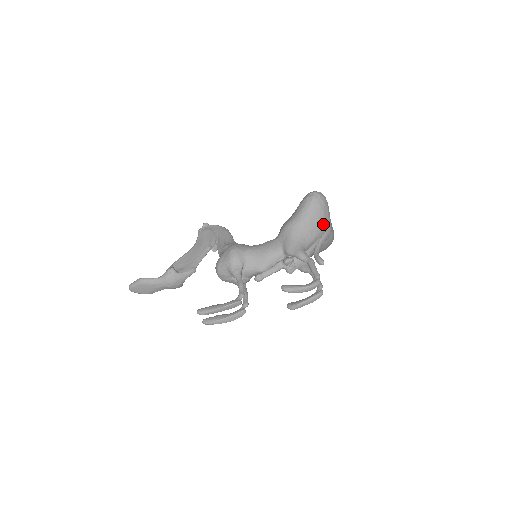
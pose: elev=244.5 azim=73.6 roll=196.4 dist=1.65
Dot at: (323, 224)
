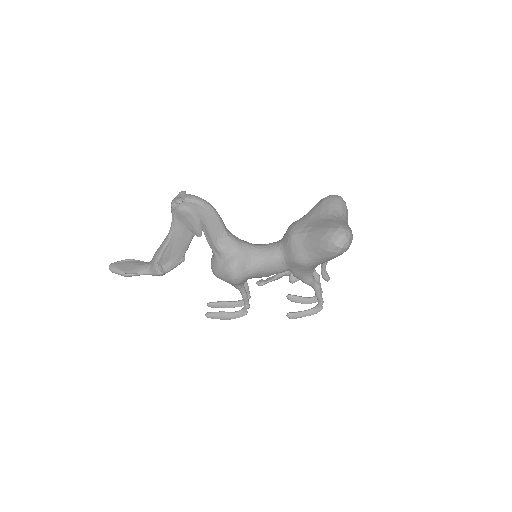
Dot at: occluded
